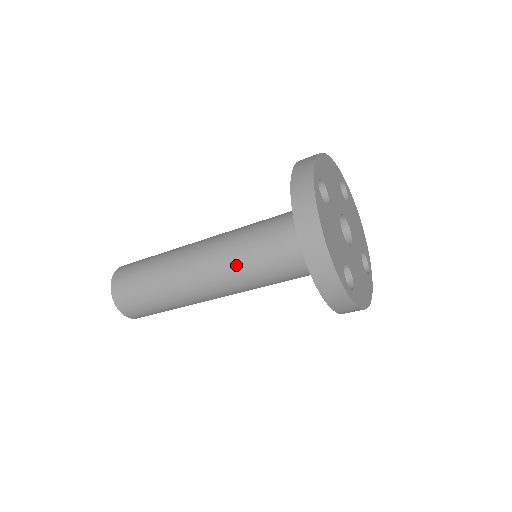
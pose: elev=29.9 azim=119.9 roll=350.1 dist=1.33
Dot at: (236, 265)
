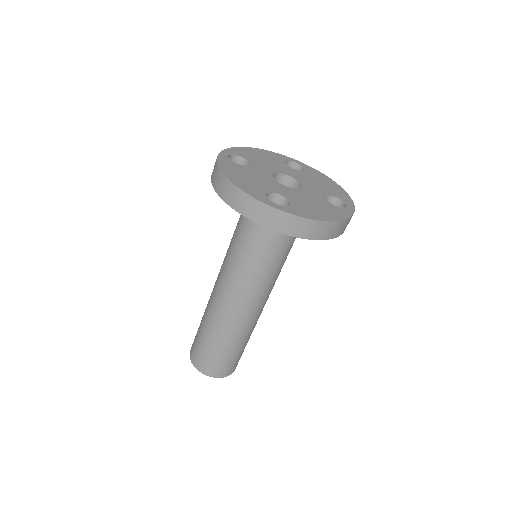
Dot at: (231, 264)
